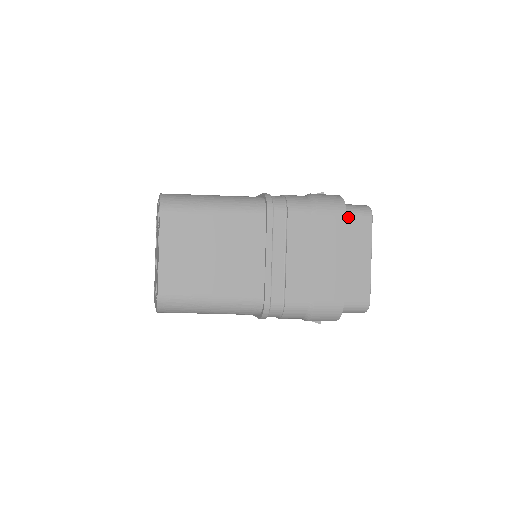
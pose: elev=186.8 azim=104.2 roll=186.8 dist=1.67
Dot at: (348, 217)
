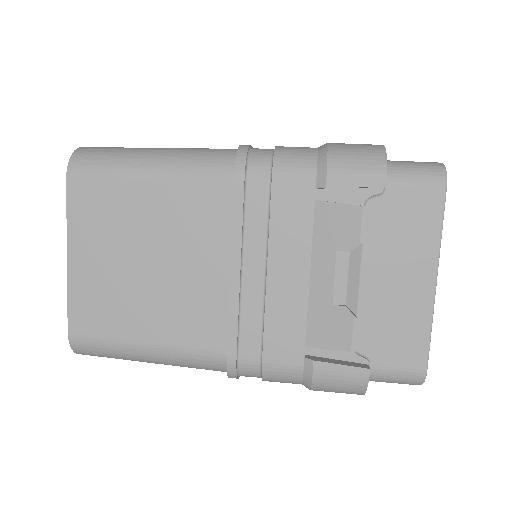
Dot at: occluded
